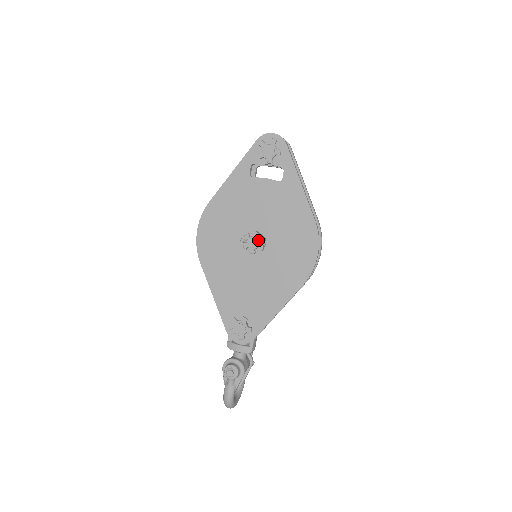
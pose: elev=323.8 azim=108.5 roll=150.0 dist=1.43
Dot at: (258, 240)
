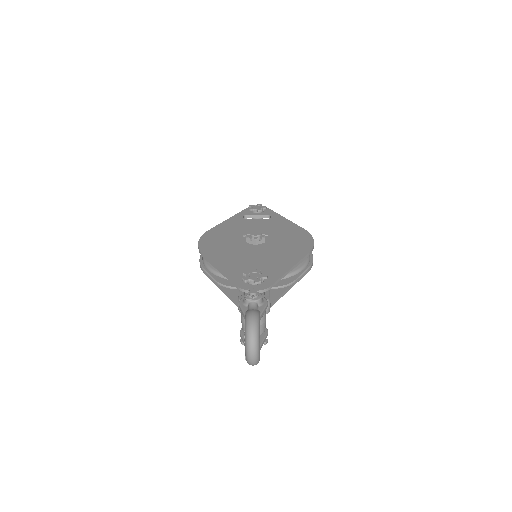
Dot at: (260, 232)
